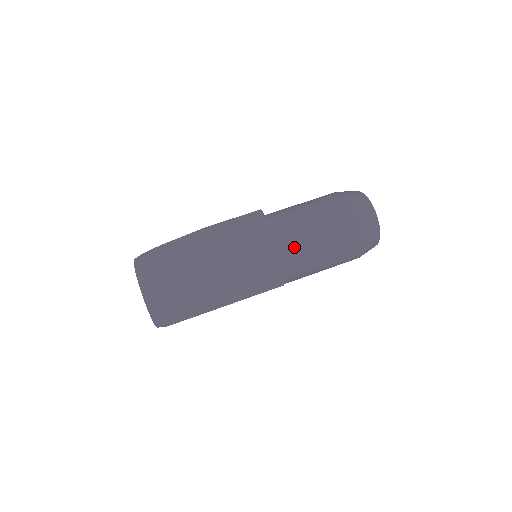
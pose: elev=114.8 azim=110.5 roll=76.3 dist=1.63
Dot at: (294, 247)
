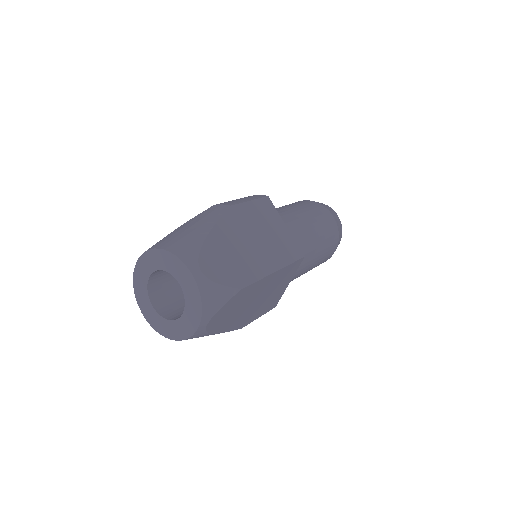
Dot at: (295, 222)
